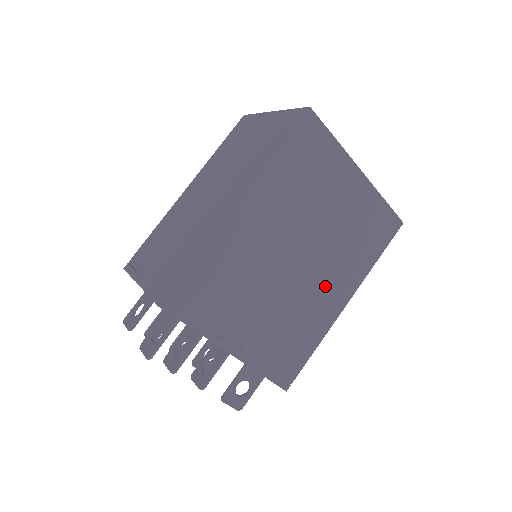
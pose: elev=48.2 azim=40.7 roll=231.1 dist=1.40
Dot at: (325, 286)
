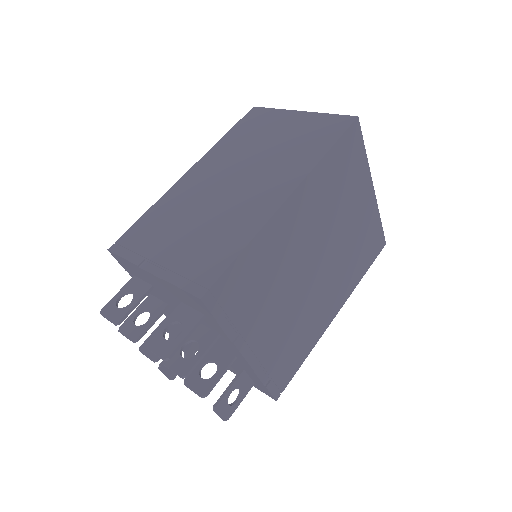
Dot at: (327, 295)
